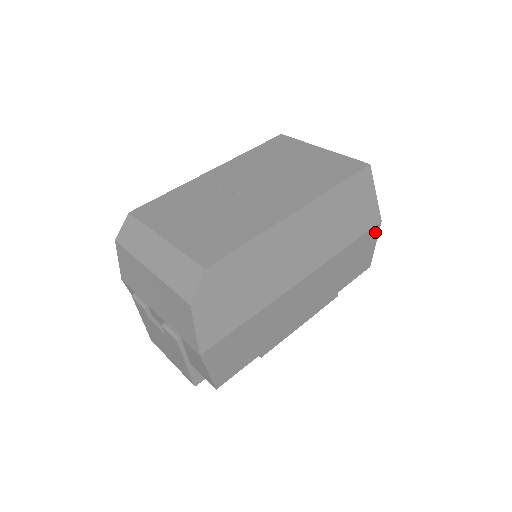
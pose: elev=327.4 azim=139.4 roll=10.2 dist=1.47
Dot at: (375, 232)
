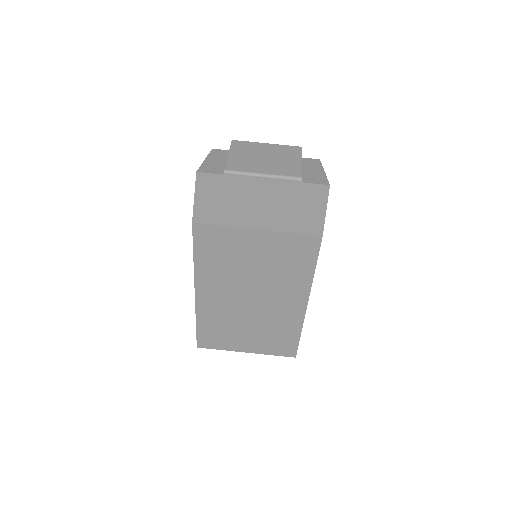
Dot at: occluded
